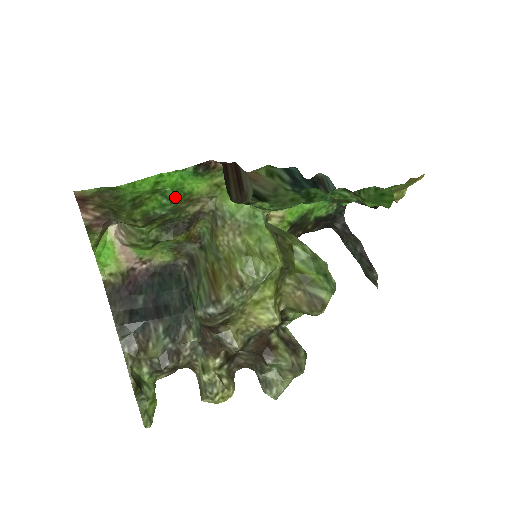
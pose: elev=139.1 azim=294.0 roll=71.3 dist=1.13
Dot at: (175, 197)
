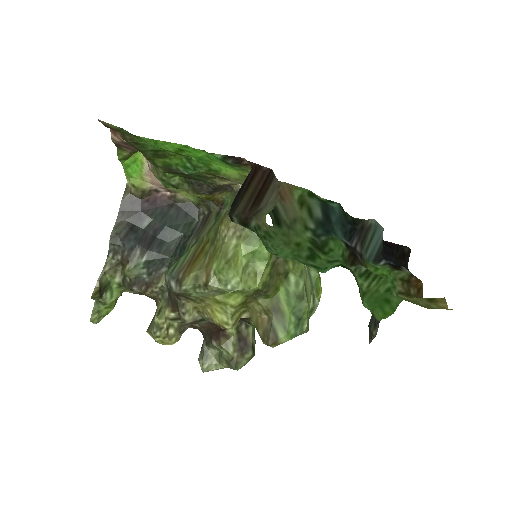
Dot at: (200, 167)
